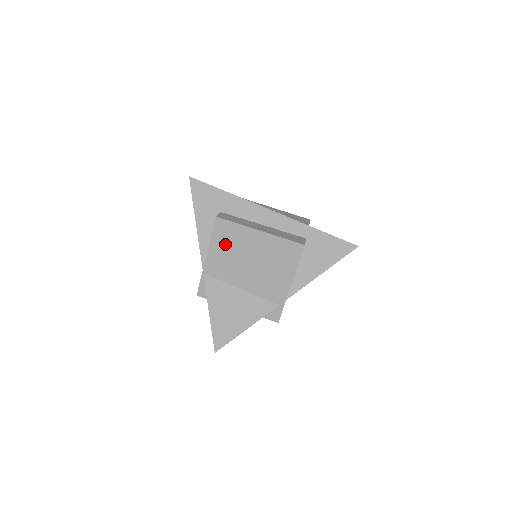
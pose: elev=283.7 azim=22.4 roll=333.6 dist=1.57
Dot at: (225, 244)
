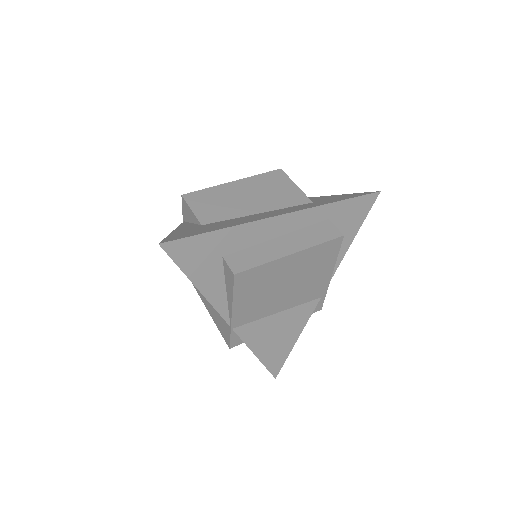
Dot at: (252, 291)
